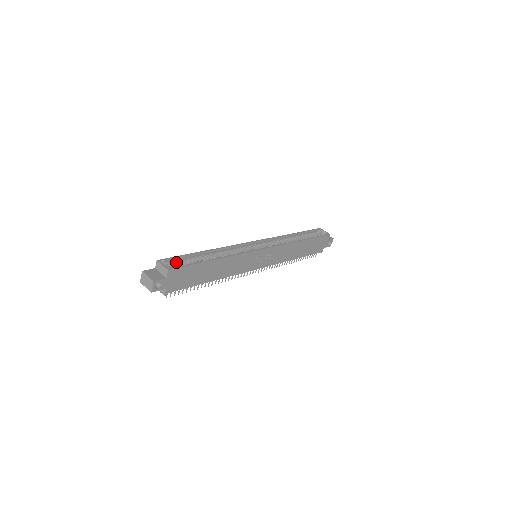
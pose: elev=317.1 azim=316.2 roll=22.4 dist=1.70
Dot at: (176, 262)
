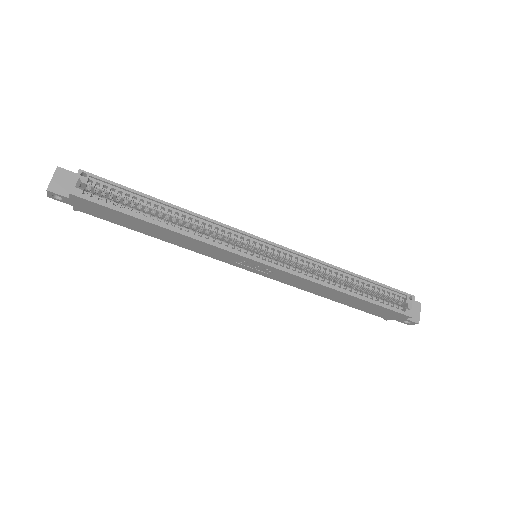
Dot at: (106, 188)
